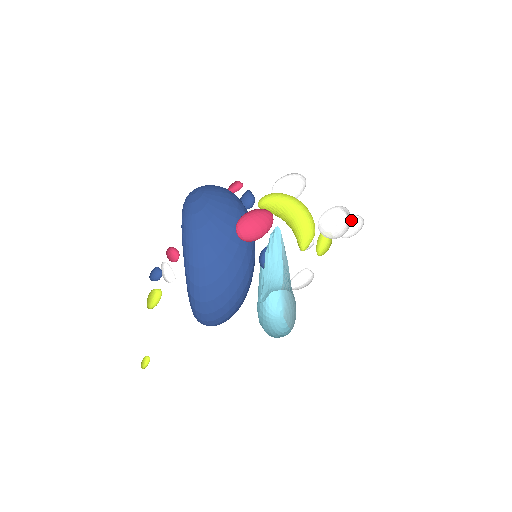
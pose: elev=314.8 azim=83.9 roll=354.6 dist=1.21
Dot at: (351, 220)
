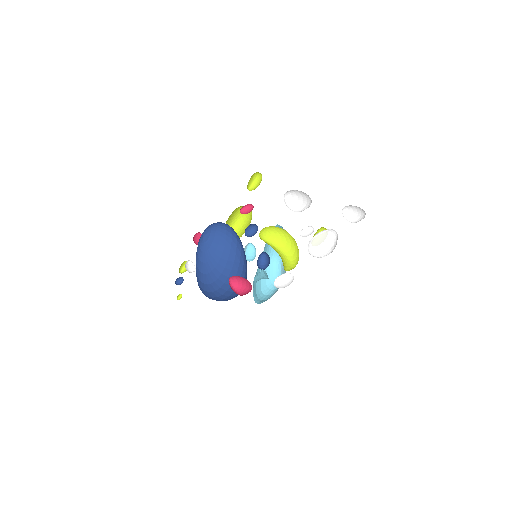
Dot at: (357, 207)
